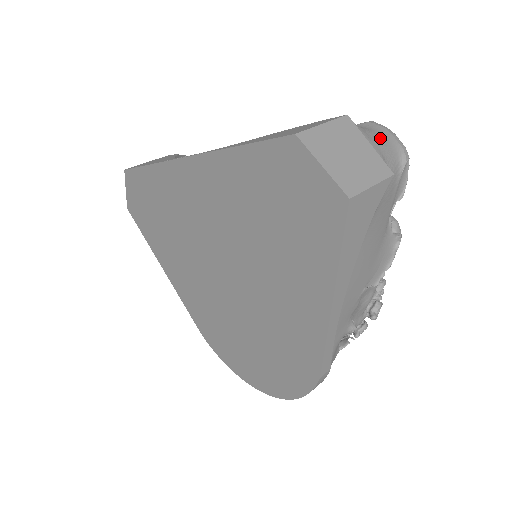
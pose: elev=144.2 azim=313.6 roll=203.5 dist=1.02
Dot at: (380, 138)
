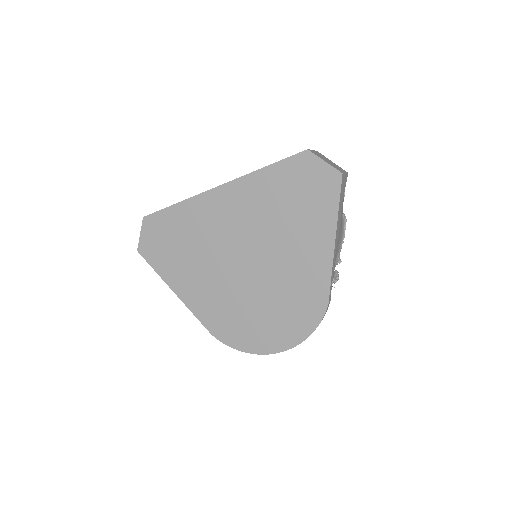
Dot at: occluded
